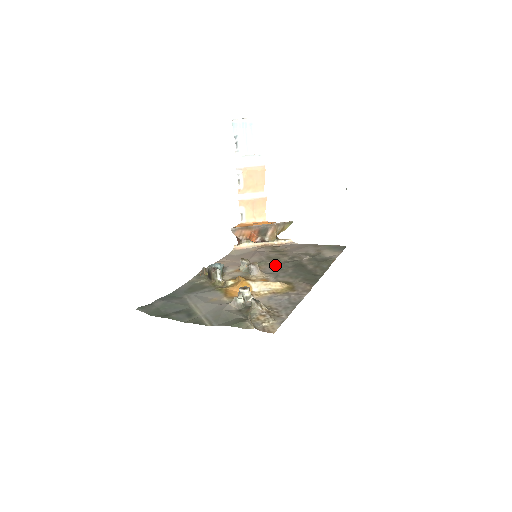
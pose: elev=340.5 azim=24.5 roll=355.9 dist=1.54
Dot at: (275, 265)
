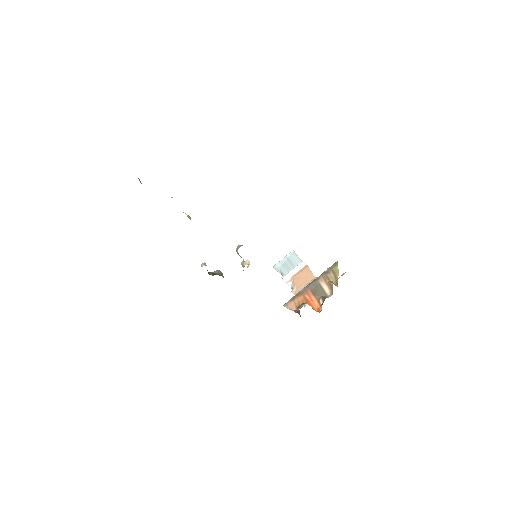
Dot at: occluded
